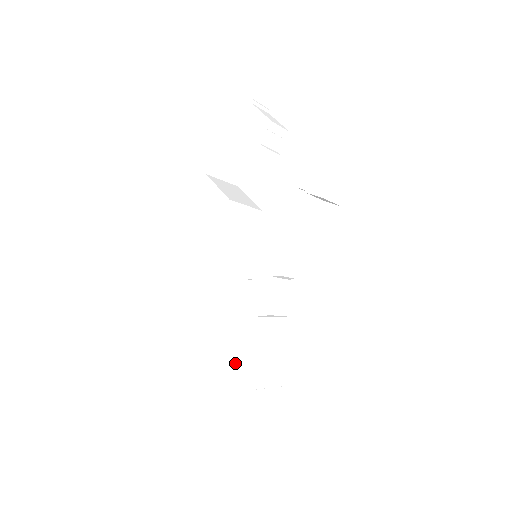
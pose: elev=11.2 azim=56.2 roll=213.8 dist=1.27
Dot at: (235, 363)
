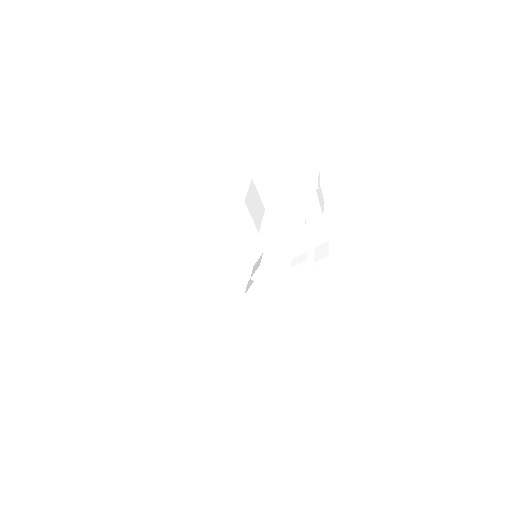
Dot at: (222, 305)
